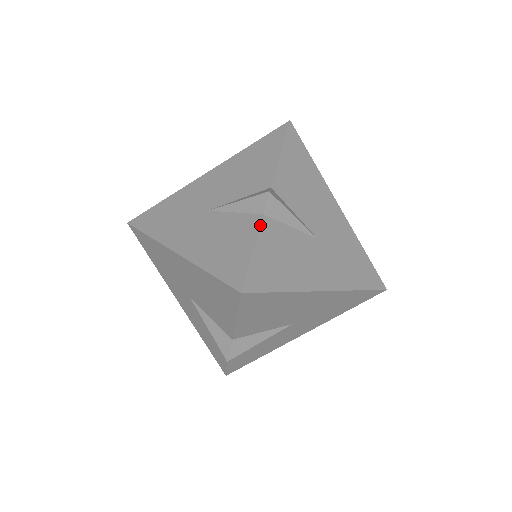
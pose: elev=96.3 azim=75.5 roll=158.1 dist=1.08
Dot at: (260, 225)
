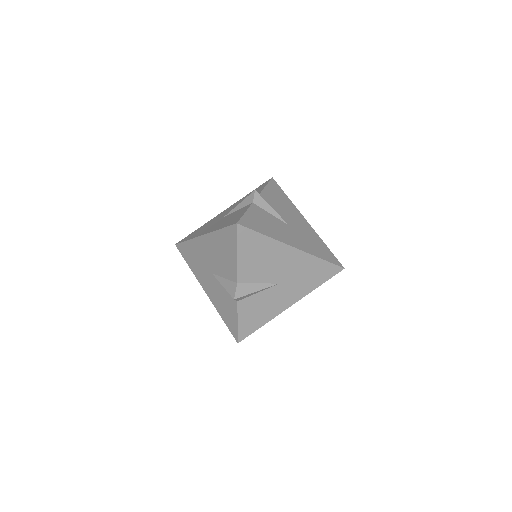
Dot at: (250, 205)
